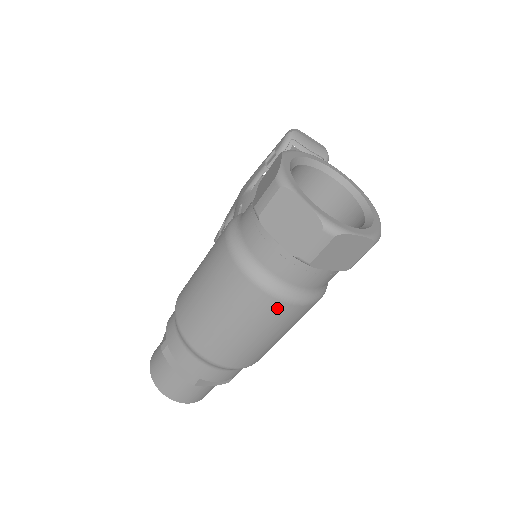
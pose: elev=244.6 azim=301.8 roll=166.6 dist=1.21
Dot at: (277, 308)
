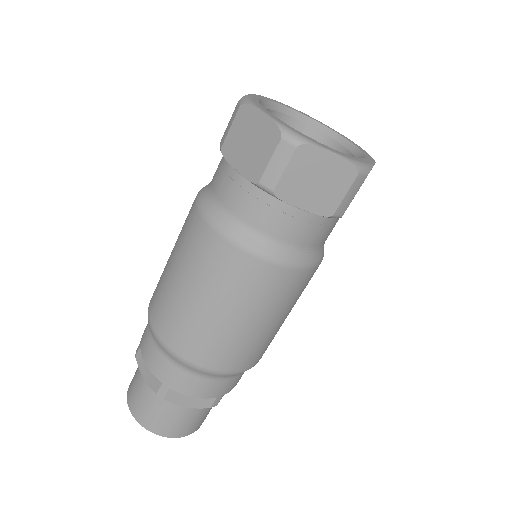
Dot at: (244, 265)
